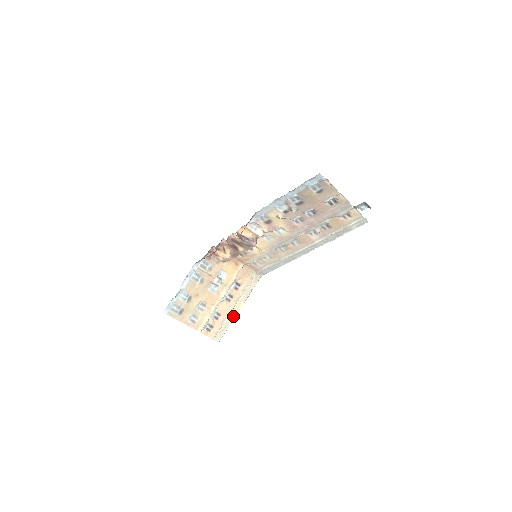
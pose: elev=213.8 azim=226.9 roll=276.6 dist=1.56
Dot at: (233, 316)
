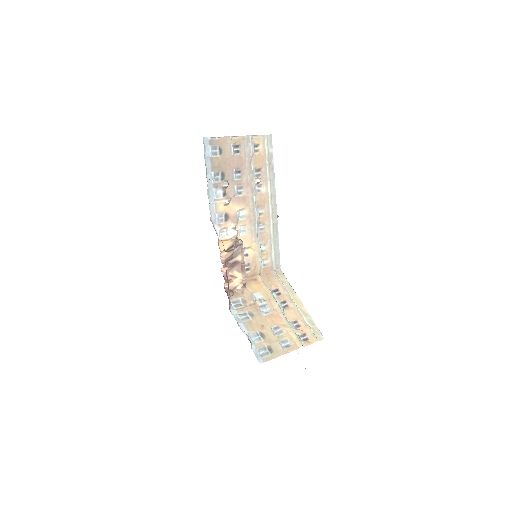
Dot at: (305, 312)
